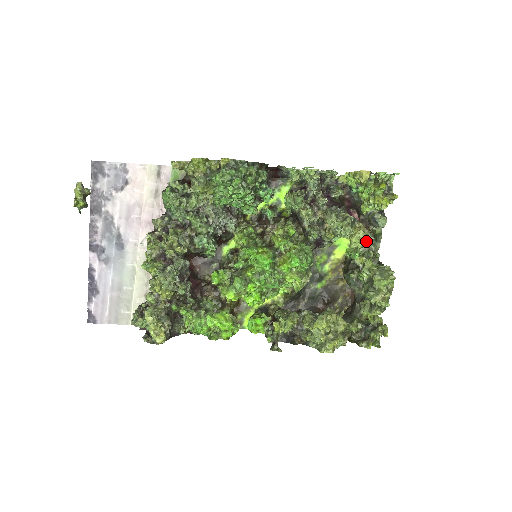
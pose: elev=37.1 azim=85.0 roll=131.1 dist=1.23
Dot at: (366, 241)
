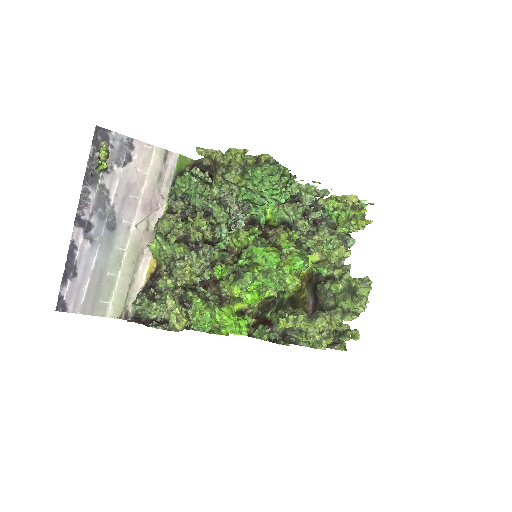
Dot at: (349, 255)
